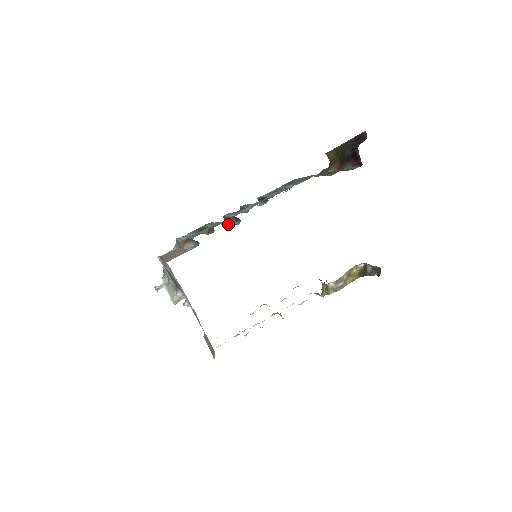
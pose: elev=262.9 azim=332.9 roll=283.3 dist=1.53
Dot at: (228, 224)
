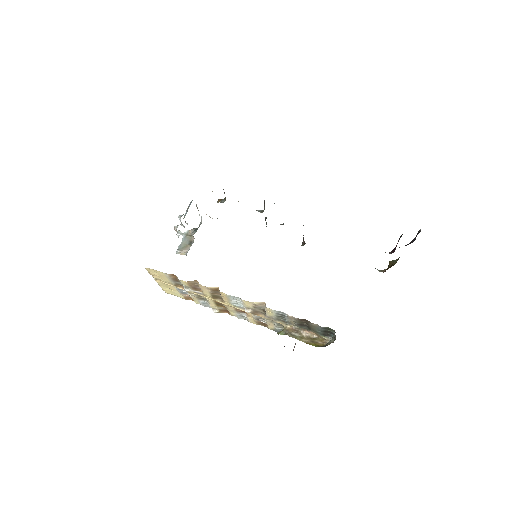
Dot at: occluded
